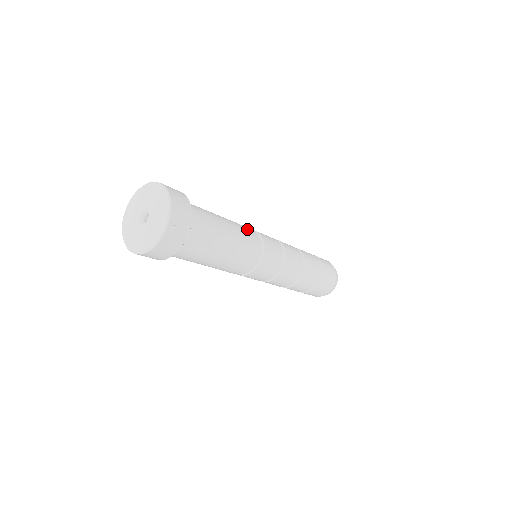
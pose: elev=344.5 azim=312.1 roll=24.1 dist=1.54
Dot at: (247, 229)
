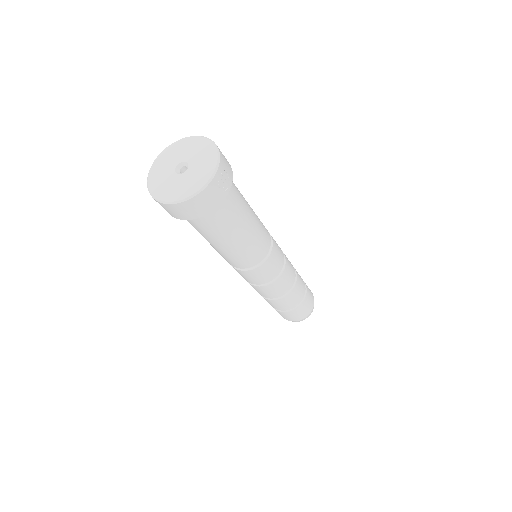
Dot at: occluded
